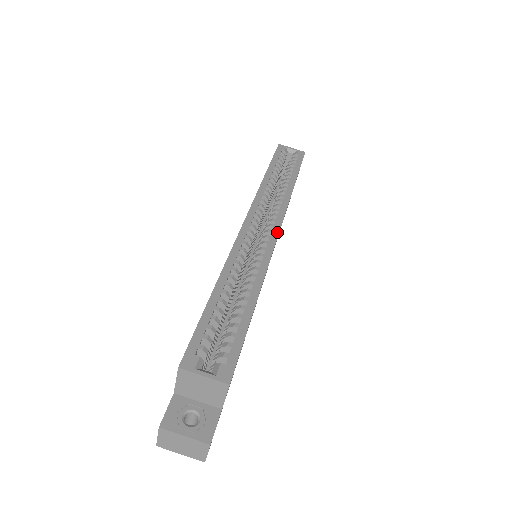
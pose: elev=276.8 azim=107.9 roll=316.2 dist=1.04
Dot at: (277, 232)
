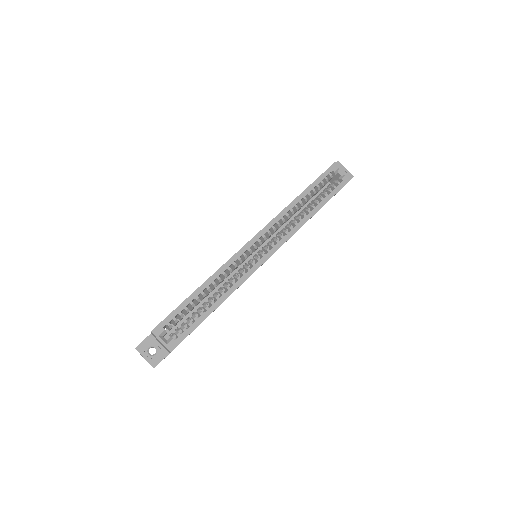
Dot at: (267, 258)
